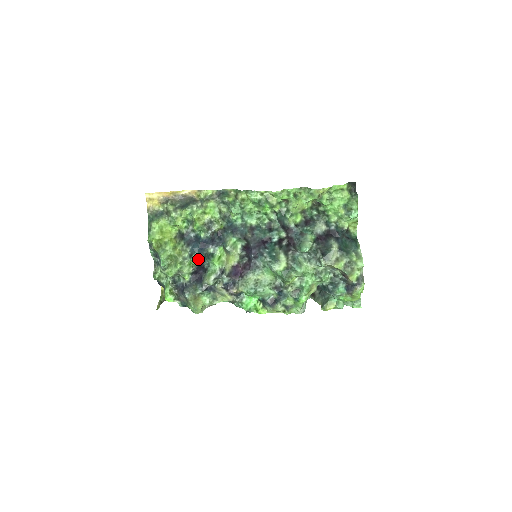
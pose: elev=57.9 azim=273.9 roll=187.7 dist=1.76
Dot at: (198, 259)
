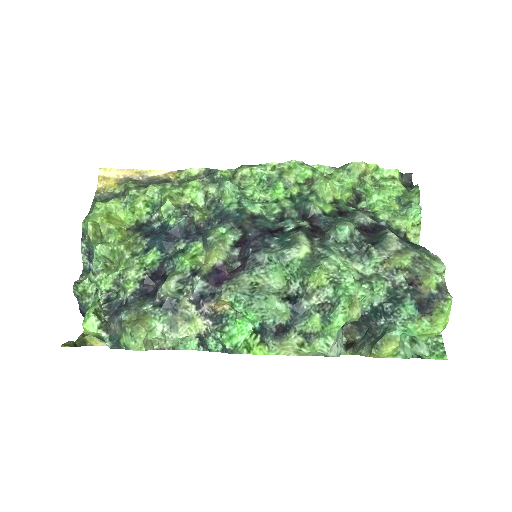
Dot at: (157, 257)
